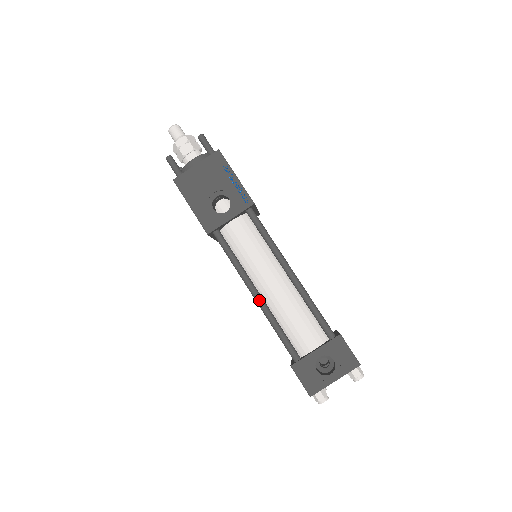
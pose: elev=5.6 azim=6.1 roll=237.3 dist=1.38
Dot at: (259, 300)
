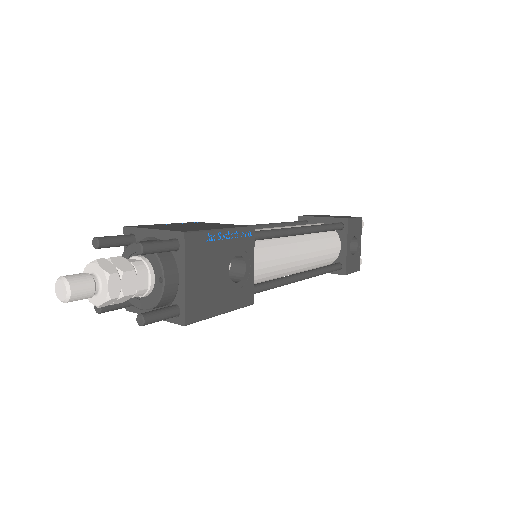
Dot at: (306, 277)
